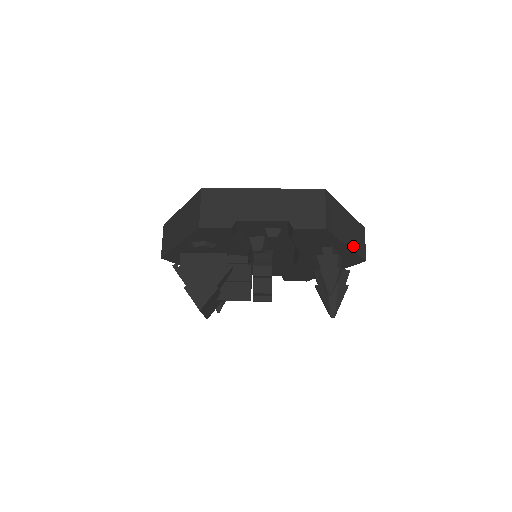
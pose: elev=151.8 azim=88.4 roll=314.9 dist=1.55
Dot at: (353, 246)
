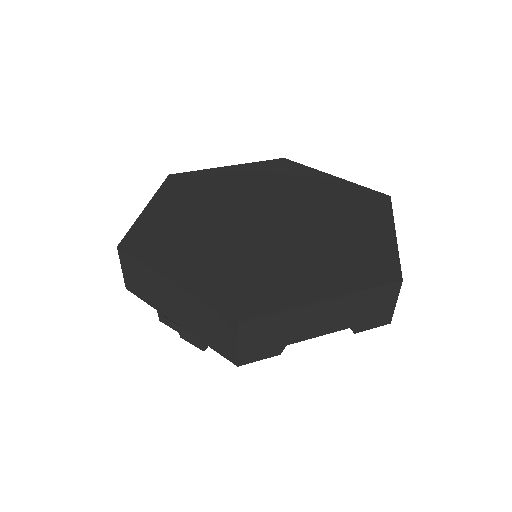
Dot at: occluded
